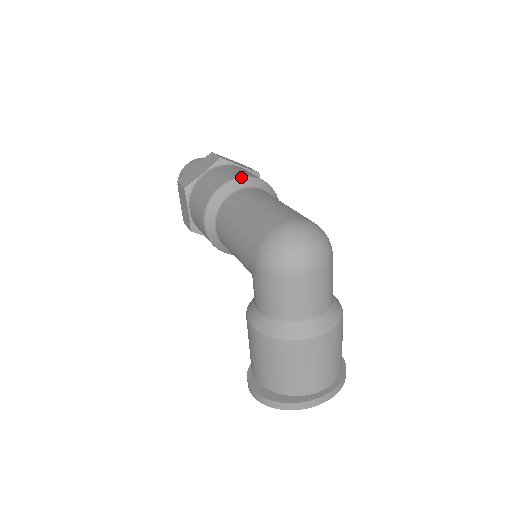
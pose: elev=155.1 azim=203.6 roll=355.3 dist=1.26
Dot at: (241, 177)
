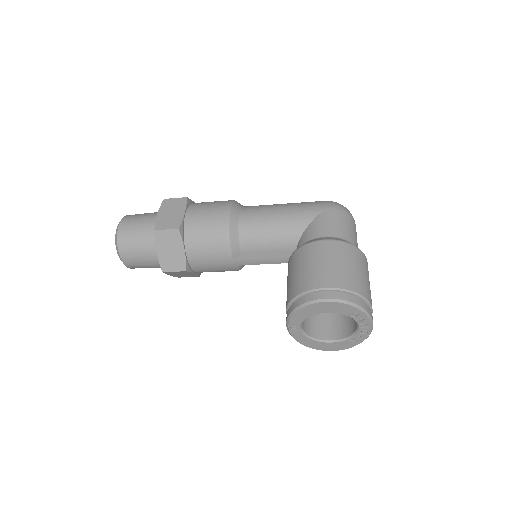
Dot at: occluded
